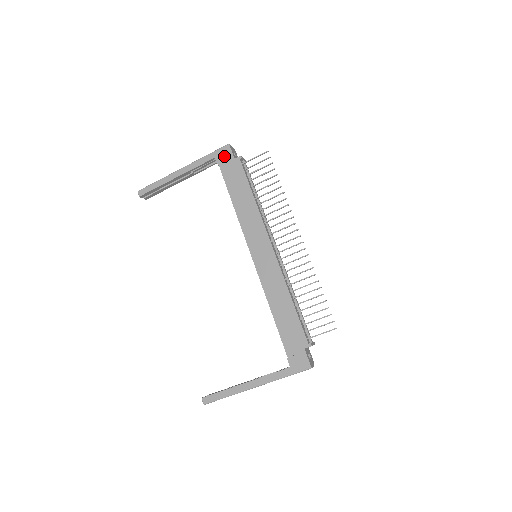
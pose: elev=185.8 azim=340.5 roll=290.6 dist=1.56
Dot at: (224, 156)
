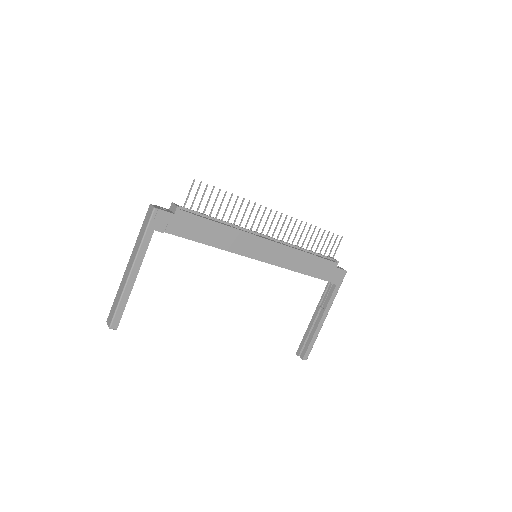
Dot at: (162, 221)
